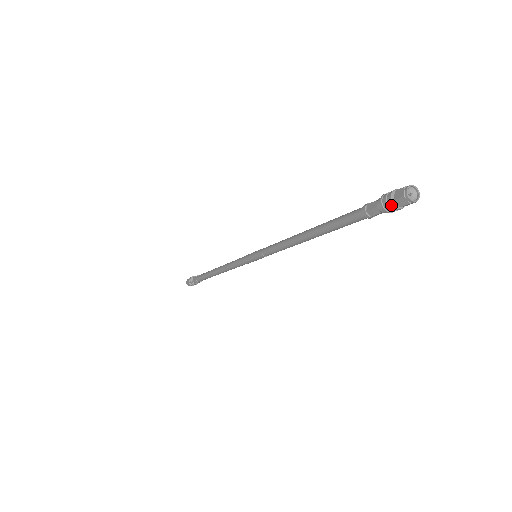
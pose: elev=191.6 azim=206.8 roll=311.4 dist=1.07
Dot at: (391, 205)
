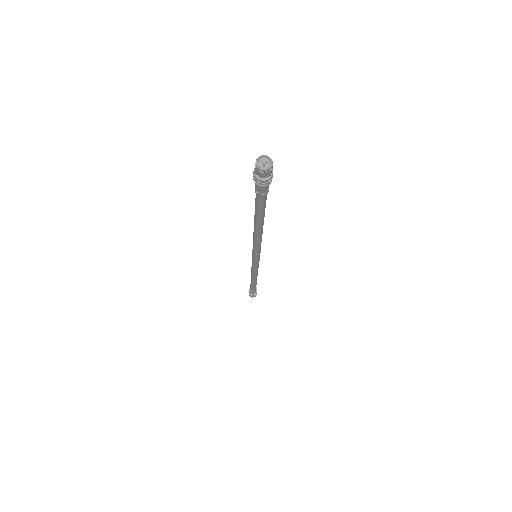
Dot at: (256, 178)
